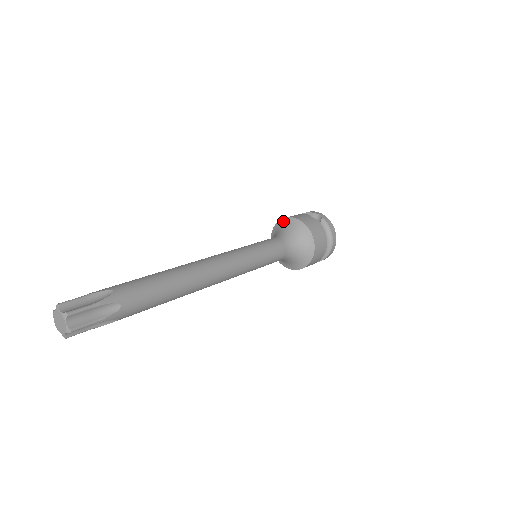
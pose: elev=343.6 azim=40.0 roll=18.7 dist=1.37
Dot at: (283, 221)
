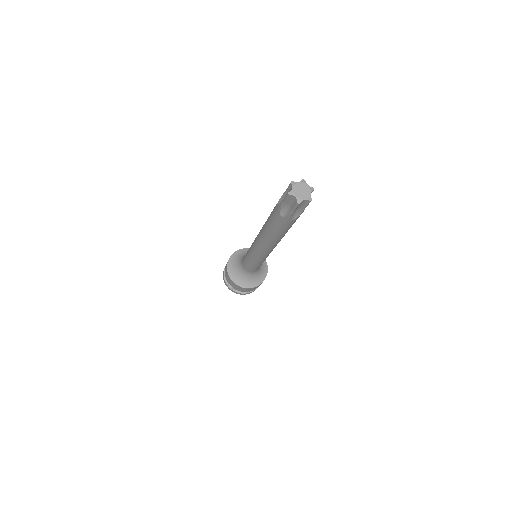
Dot at: occluded
